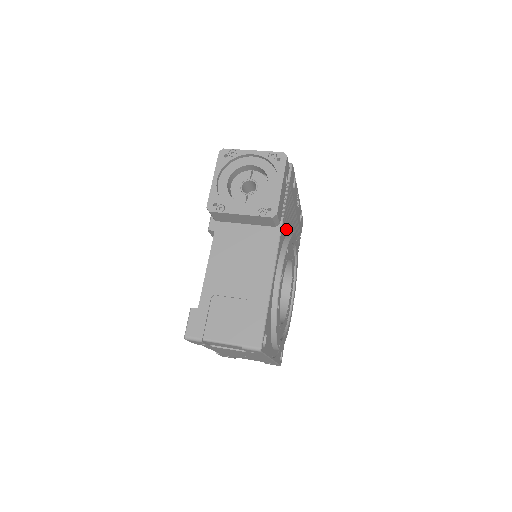
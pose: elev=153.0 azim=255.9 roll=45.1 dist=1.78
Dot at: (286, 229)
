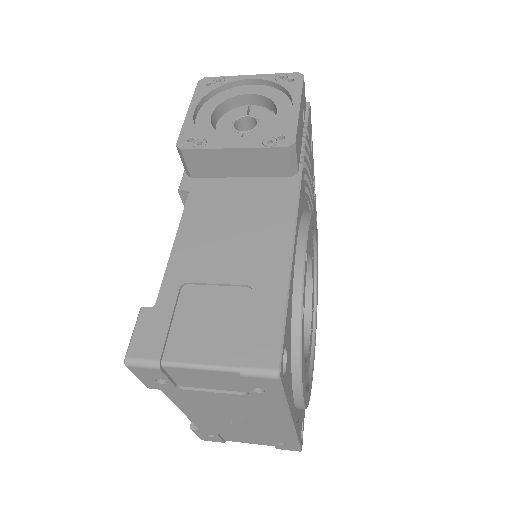
Dot at: (305, 199)
